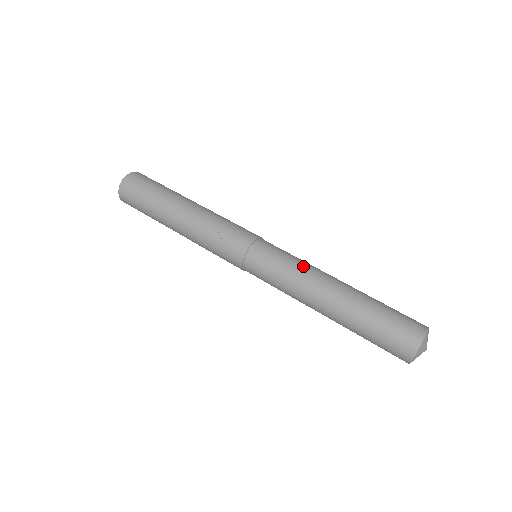
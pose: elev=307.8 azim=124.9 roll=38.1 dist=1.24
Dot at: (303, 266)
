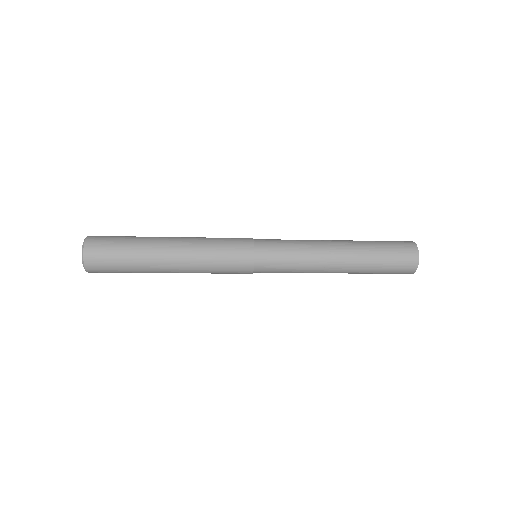
Dot at: occluded
